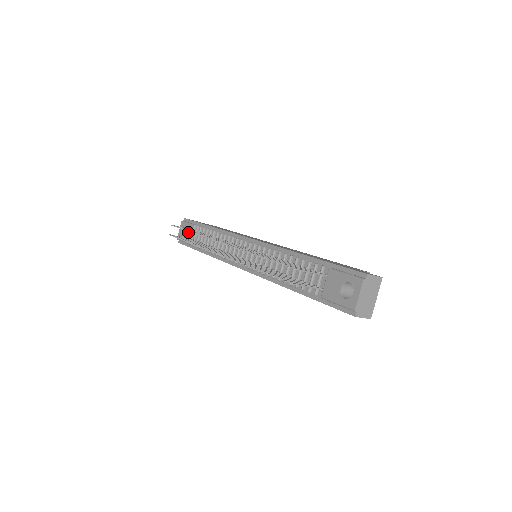
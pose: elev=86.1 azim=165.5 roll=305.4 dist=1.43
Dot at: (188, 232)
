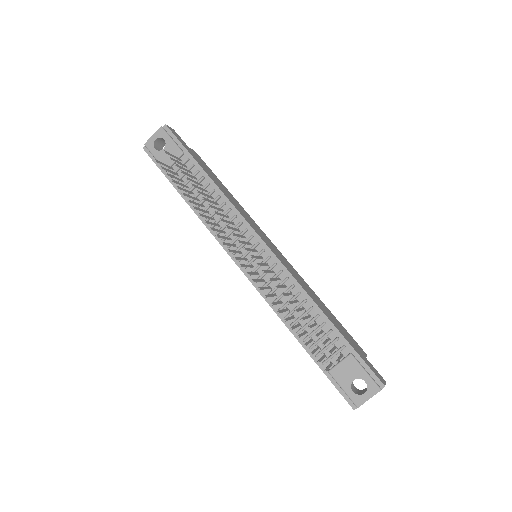
Dot at: occluded
